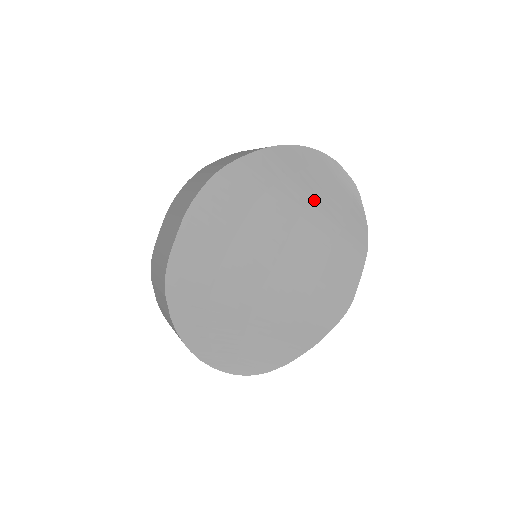
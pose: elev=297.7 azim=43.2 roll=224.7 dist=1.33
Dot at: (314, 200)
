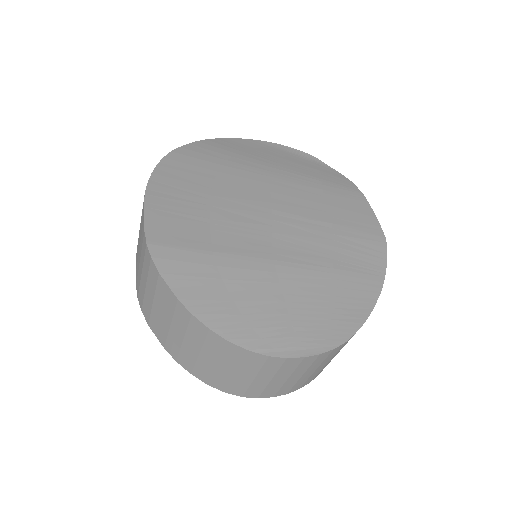
Dot at: (276, 166)
